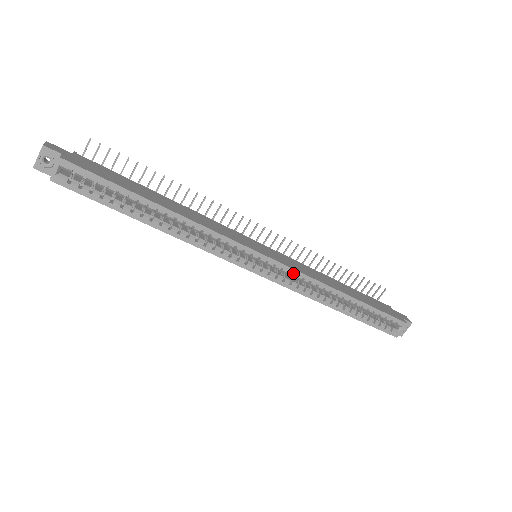
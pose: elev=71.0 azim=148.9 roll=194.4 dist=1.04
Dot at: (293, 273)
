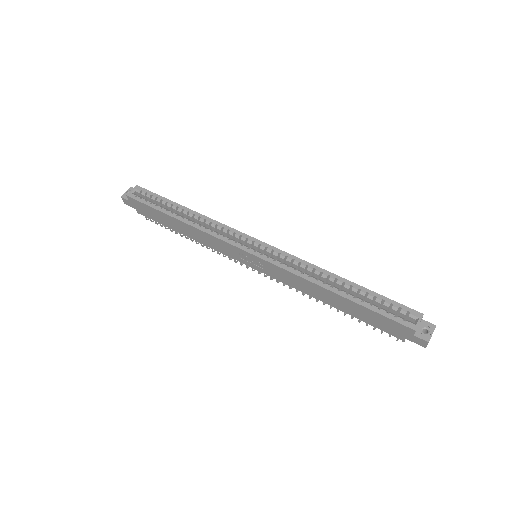
Dot at: (283, 254)
